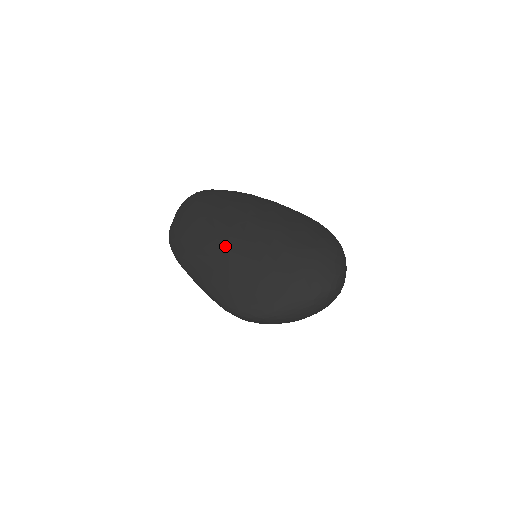
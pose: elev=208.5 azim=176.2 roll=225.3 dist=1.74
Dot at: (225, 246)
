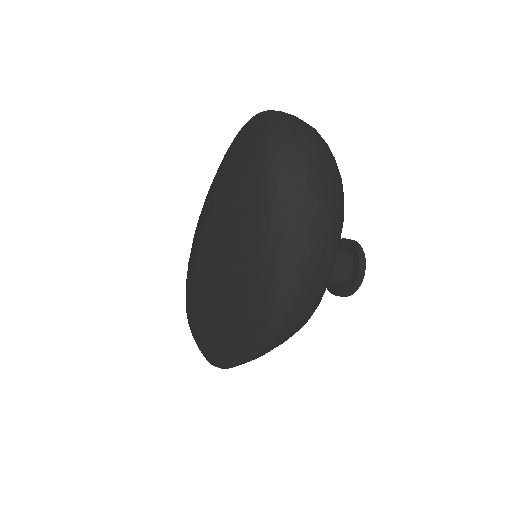
Dot at: (200, 295)
